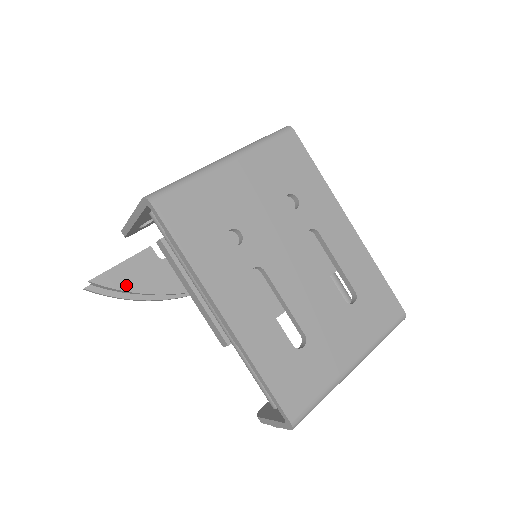
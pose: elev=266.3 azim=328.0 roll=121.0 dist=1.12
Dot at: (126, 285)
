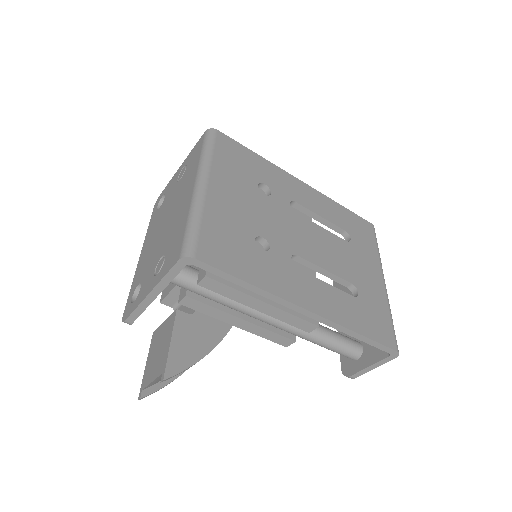
Dot at: (191, 358)
